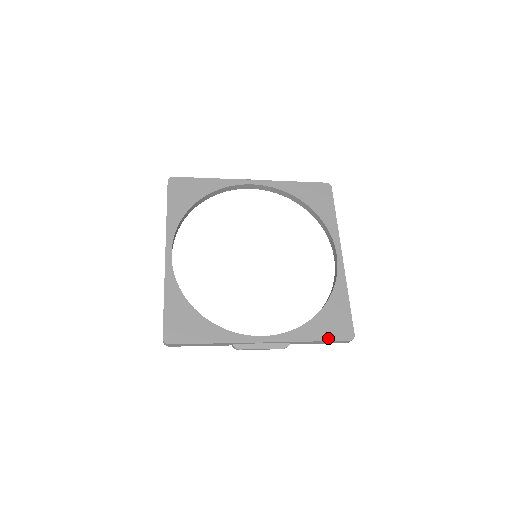
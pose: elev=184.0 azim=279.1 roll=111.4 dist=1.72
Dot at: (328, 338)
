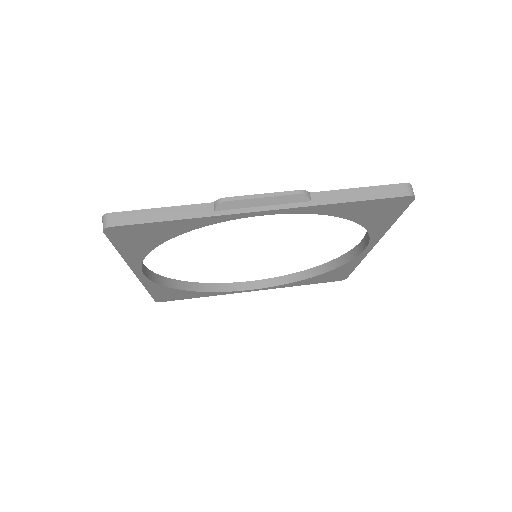
Dot at: occluded
